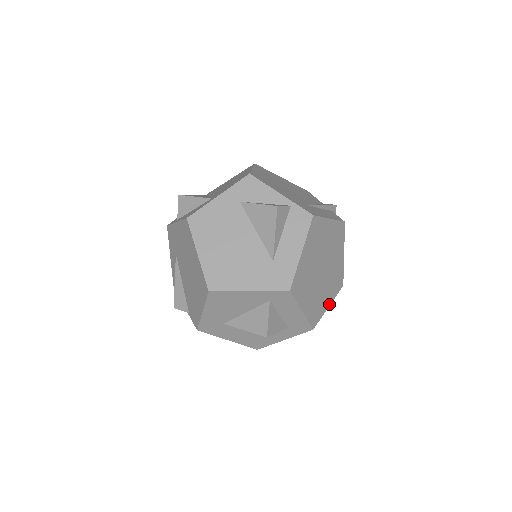
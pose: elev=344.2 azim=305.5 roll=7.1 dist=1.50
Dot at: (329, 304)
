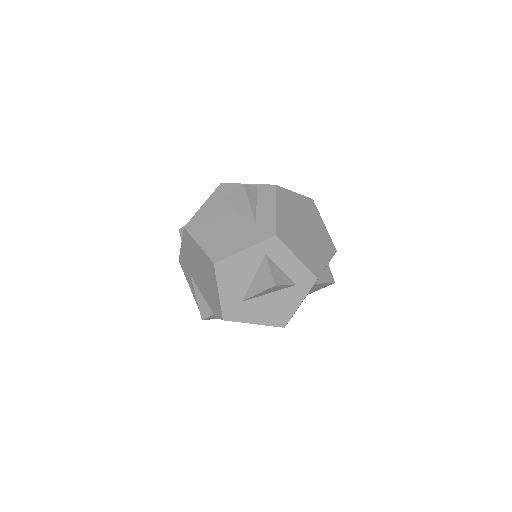
Dot at: (327, 262)
